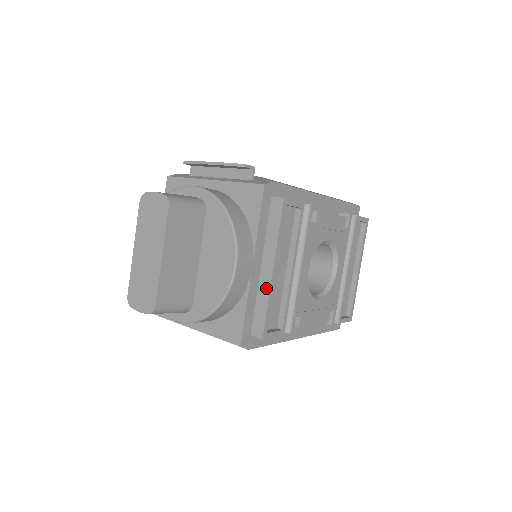
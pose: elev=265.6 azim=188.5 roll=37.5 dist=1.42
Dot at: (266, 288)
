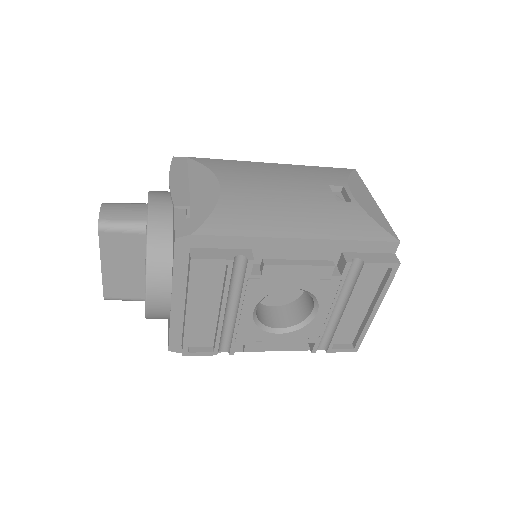
Dot at: (184, 322)
